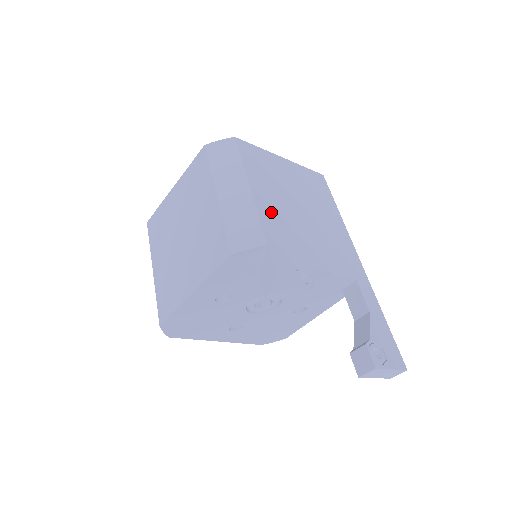
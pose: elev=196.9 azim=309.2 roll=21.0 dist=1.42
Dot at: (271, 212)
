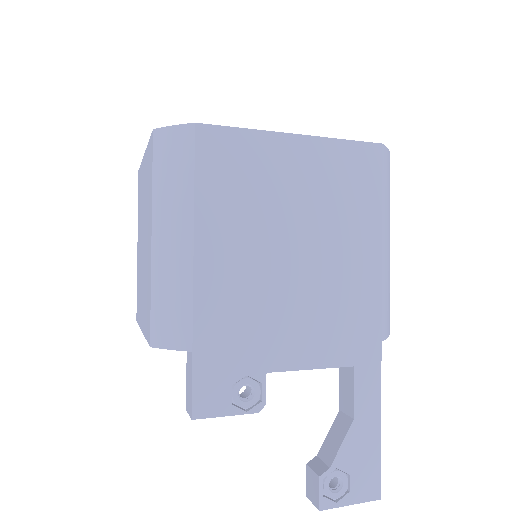
Dot at: (222, 280)
